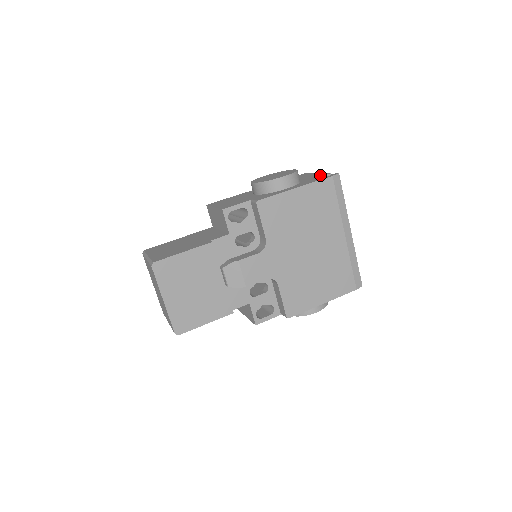
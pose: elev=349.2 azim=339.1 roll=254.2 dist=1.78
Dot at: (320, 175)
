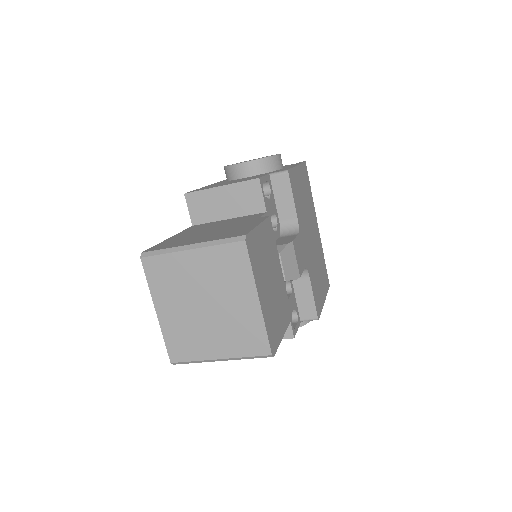
Dot at: occluded
